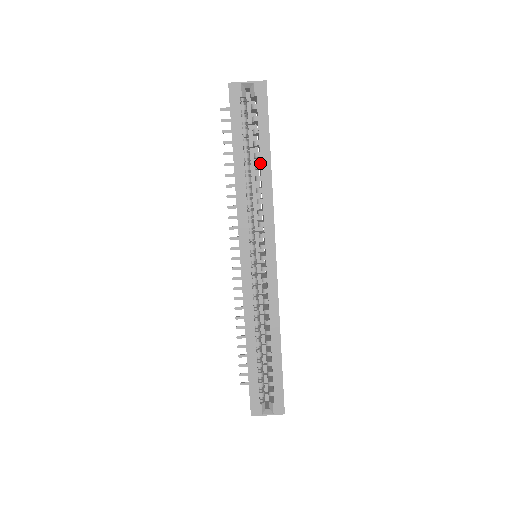
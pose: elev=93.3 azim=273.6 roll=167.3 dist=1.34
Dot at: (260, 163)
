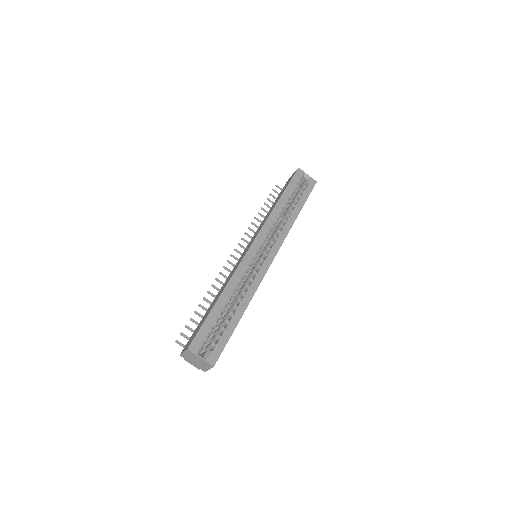
Dot at: (294, 209)
